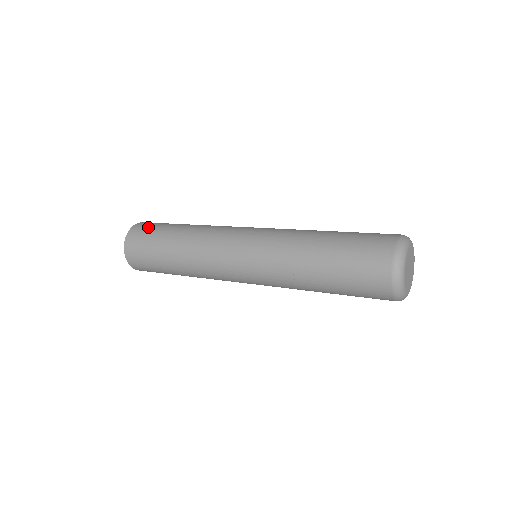
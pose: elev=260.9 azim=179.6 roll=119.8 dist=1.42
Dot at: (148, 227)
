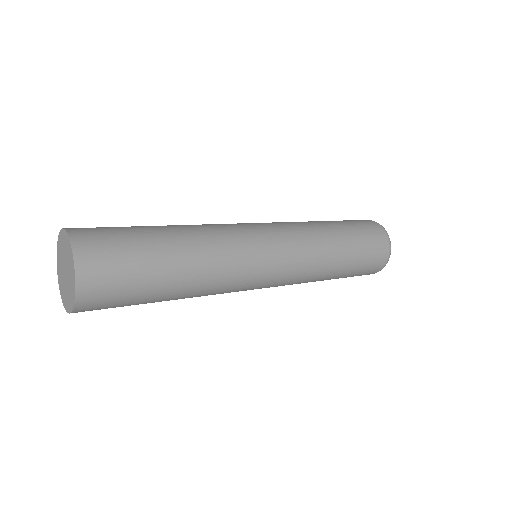
Dot at: (99, 227)
